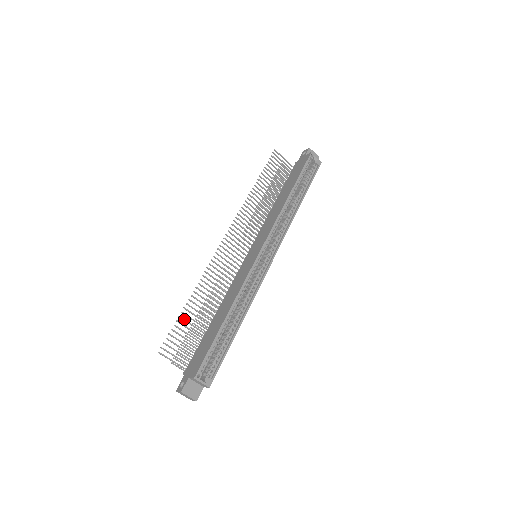
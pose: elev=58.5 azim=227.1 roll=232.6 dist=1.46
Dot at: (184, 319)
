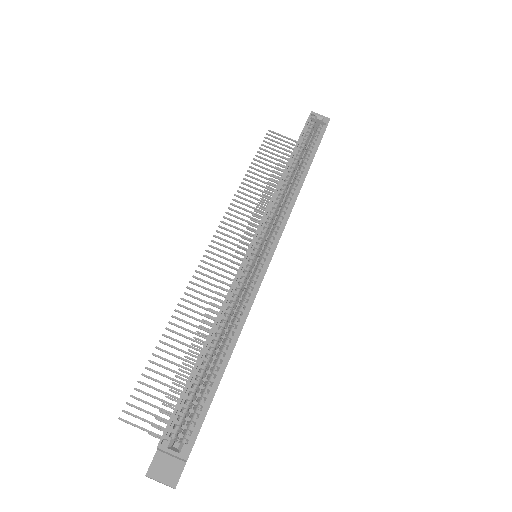
Dot at: (157, 363)
